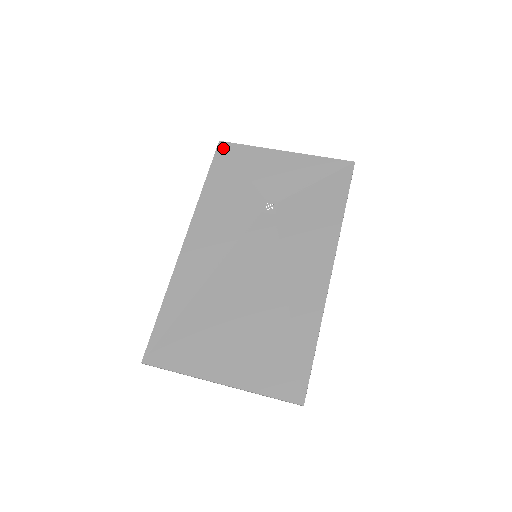
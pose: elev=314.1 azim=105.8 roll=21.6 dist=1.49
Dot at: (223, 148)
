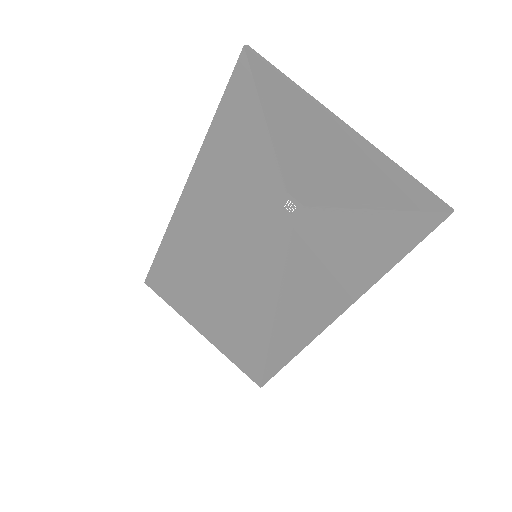
Dot at: (247, 66)
